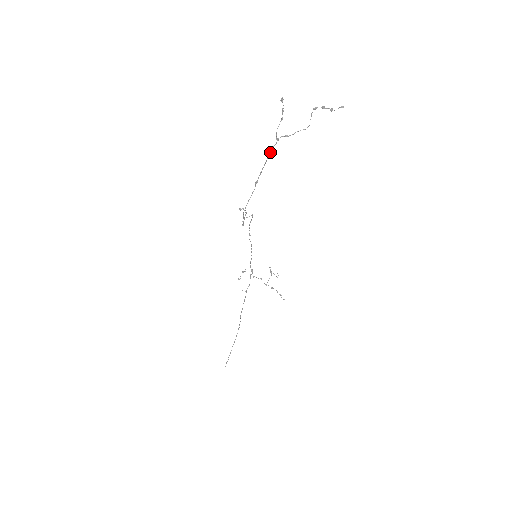
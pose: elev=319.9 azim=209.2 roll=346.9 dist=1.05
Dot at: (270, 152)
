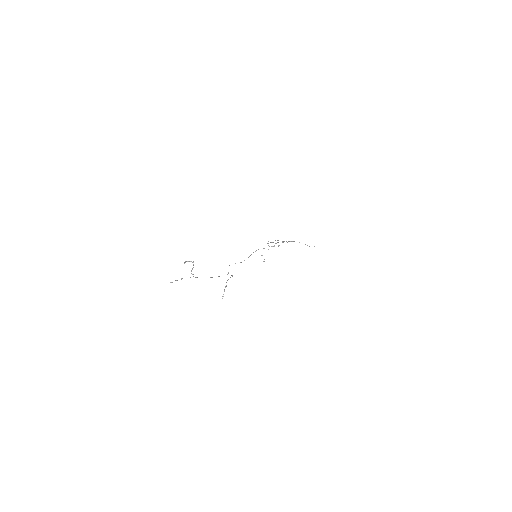
Dot at: occluded
